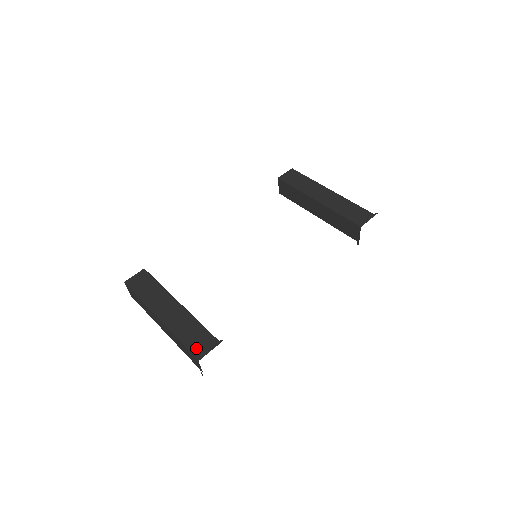
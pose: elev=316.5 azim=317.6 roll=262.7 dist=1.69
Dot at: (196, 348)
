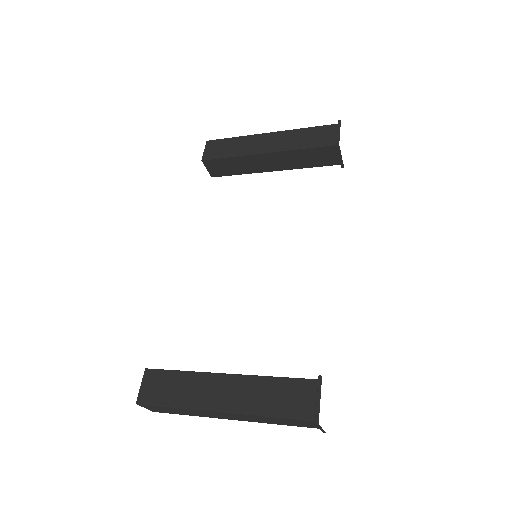
Dot at: (299, 410)
